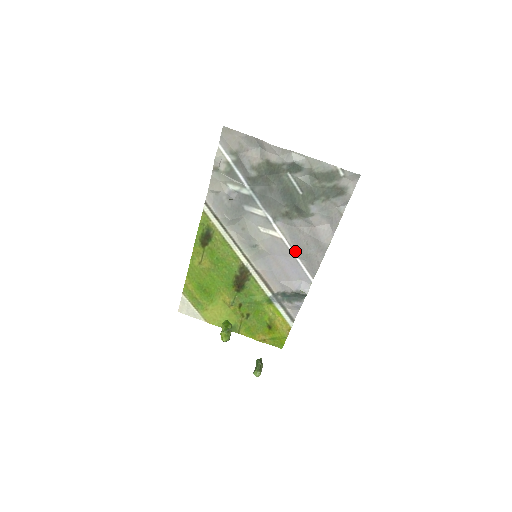
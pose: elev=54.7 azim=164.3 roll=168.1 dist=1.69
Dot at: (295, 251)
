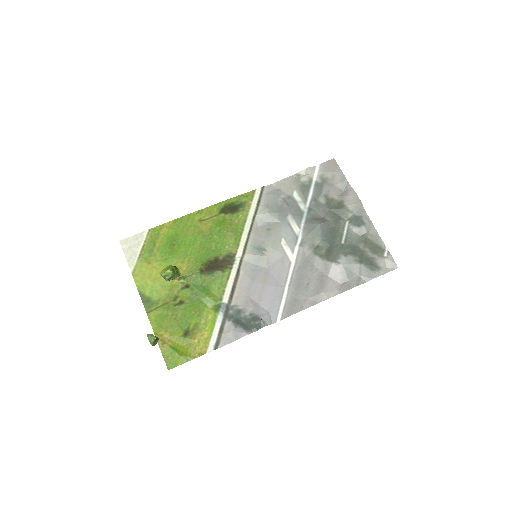
Dot at: (292, 281)
